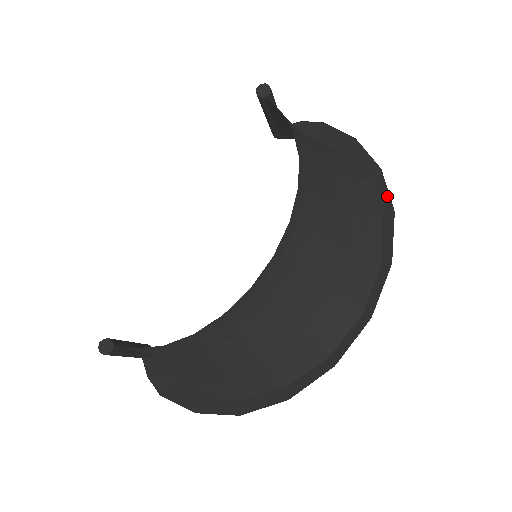
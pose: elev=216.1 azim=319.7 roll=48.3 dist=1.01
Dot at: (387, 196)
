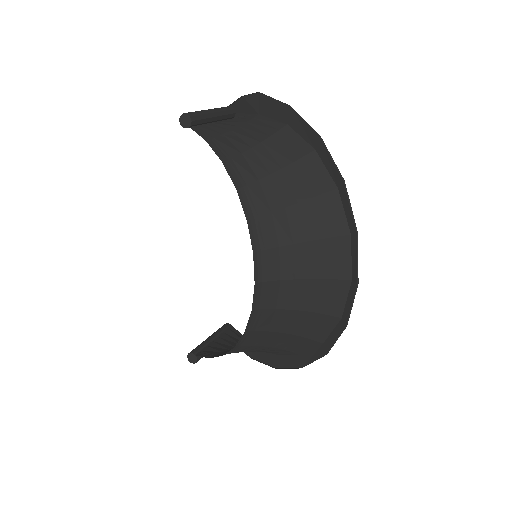
Dot at: (334, 165)
